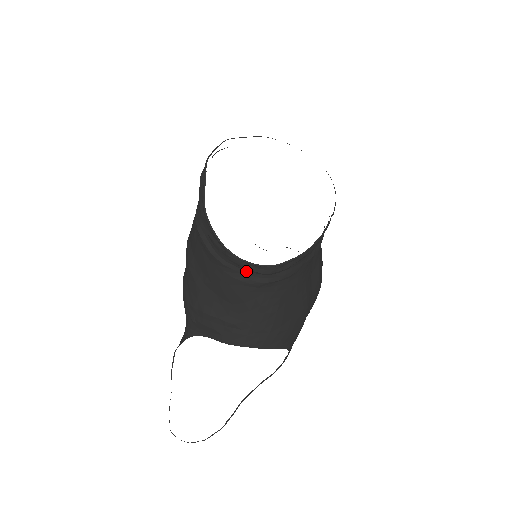
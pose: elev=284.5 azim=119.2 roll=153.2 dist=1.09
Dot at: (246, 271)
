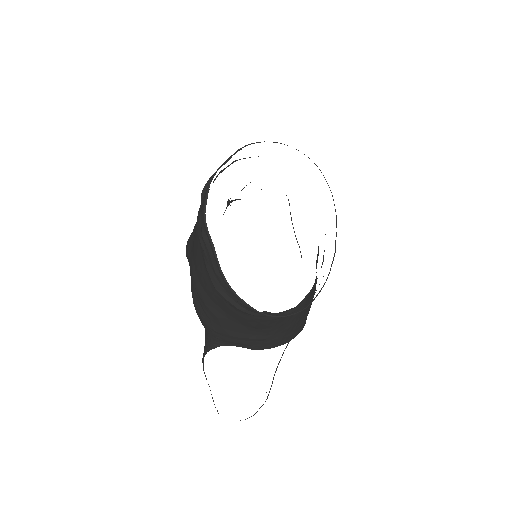
Dot at: (276, 313)
